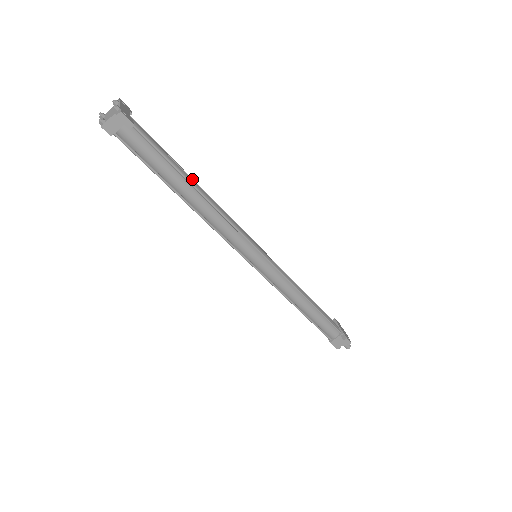
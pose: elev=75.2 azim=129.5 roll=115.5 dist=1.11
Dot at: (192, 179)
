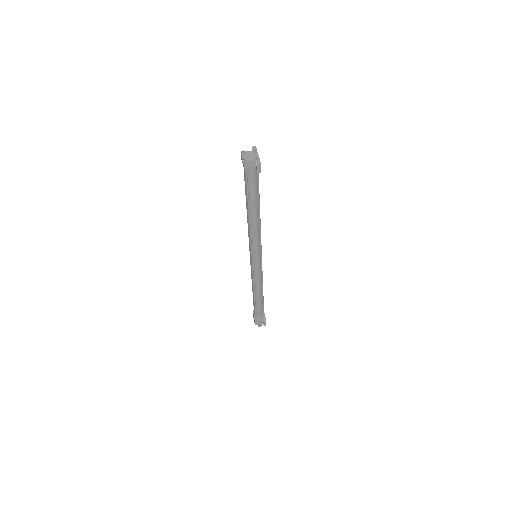
Dot at: occluded
